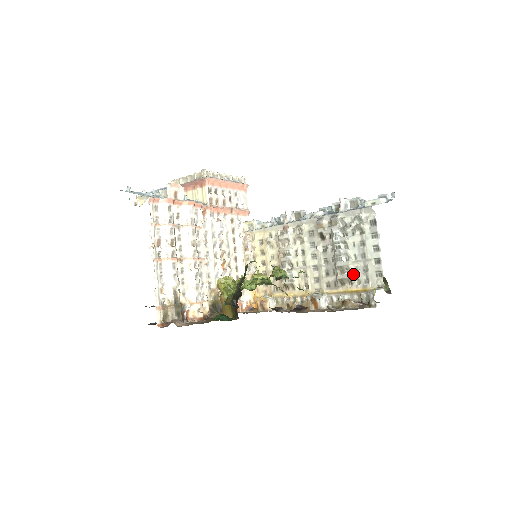
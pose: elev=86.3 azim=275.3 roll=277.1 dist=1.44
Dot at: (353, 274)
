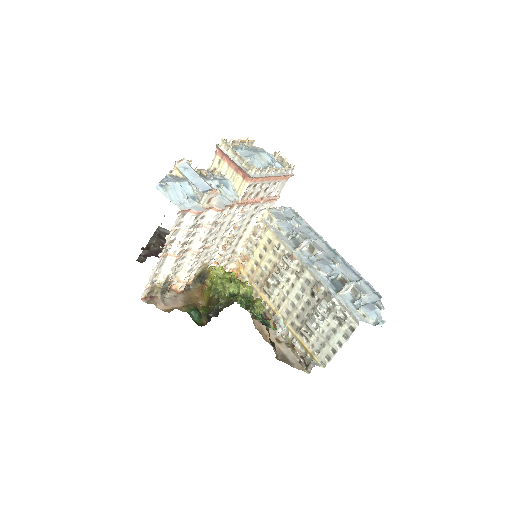
Dot at: (313, 339)
